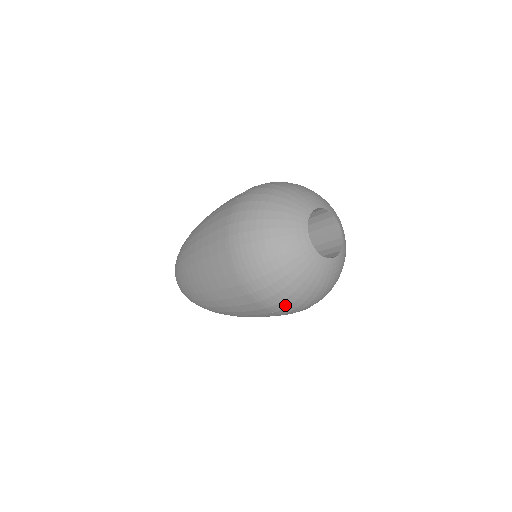
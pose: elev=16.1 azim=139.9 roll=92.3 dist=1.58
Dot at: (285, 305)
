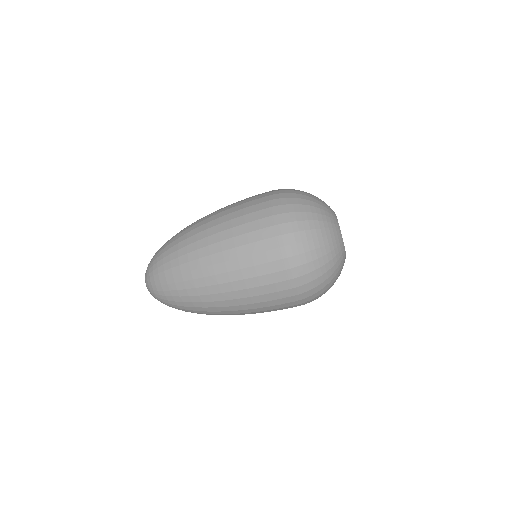
Dot at: (294, 219)
